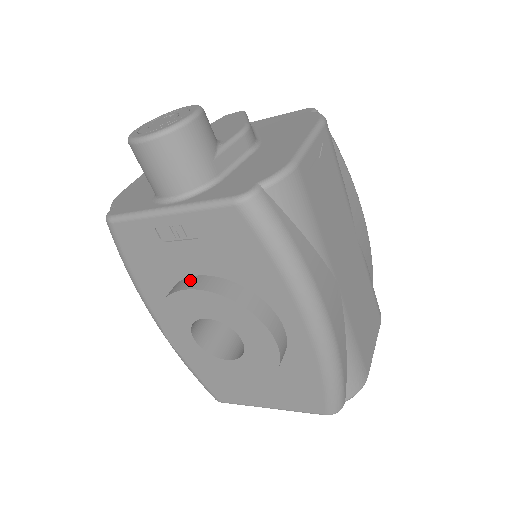
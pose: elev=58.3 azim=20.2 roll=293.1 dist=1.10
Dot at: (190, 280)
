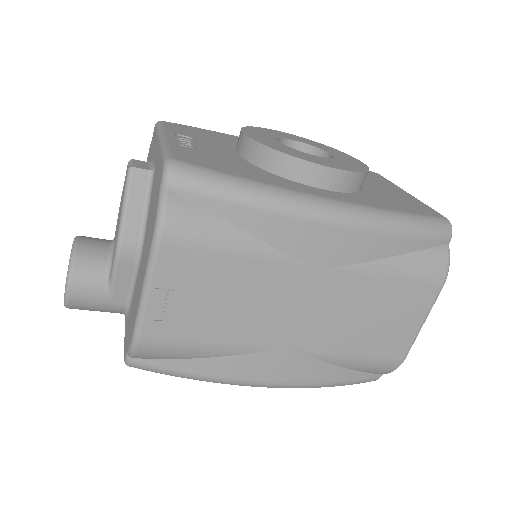
Dot at: occluded
